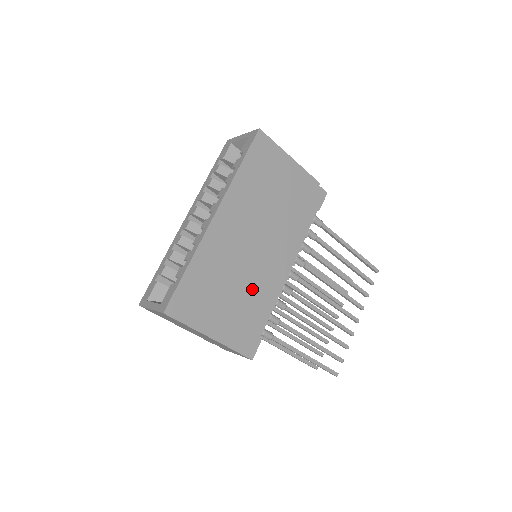
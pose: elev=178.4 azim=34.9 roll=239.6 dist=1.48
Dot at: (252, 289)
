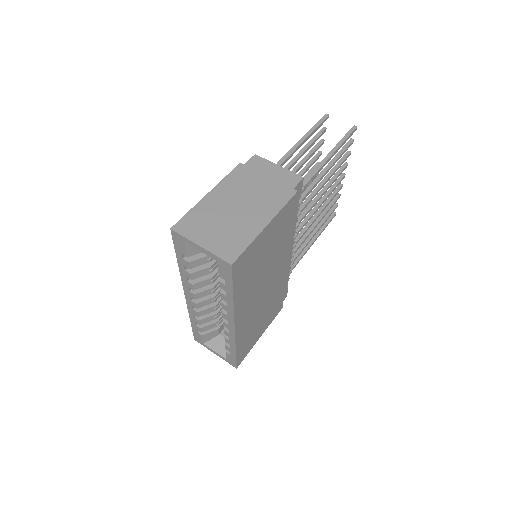
Dot at: (275, 295)
